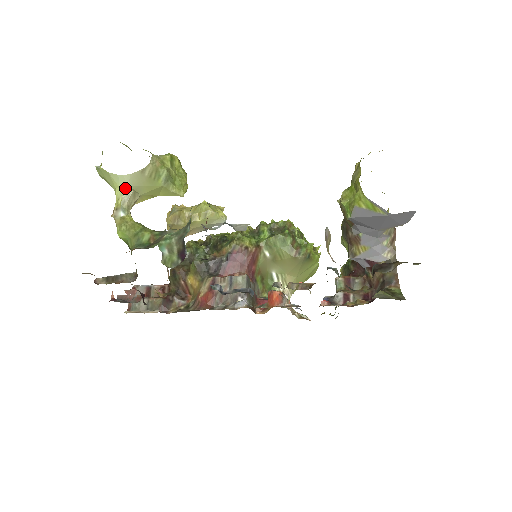
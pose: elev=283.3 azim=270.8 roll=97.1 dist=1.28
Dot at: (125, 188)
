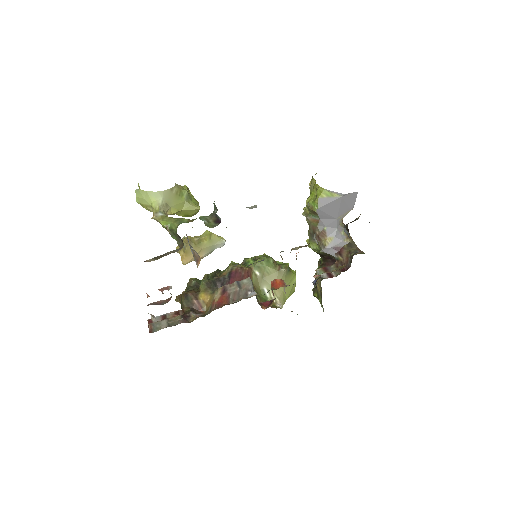
Dot at: (160, 200)
